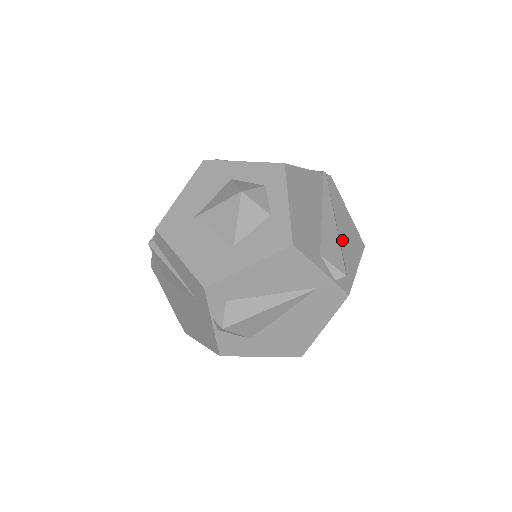
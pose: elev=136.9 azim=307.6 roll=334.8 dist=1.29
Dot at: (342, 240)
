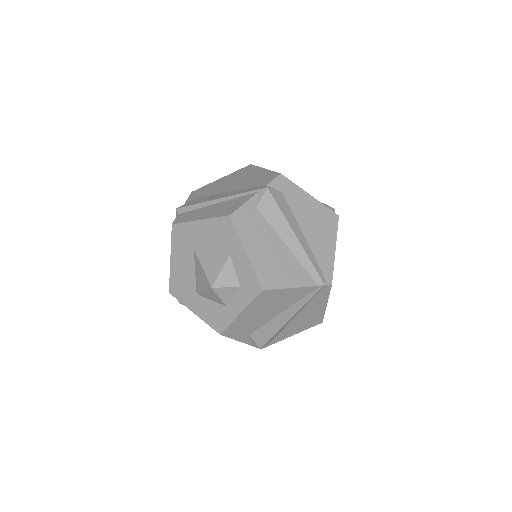
Dot at: (291, 324)
